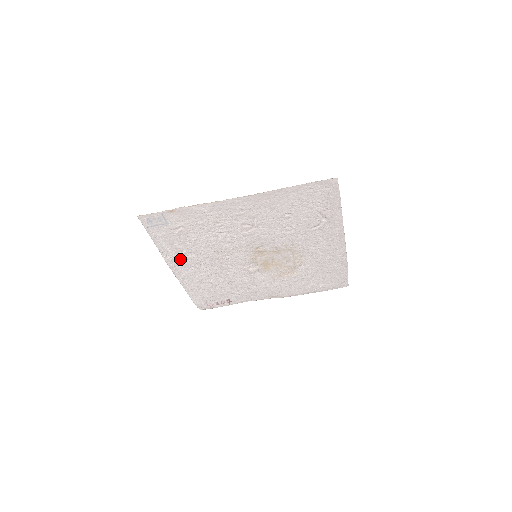
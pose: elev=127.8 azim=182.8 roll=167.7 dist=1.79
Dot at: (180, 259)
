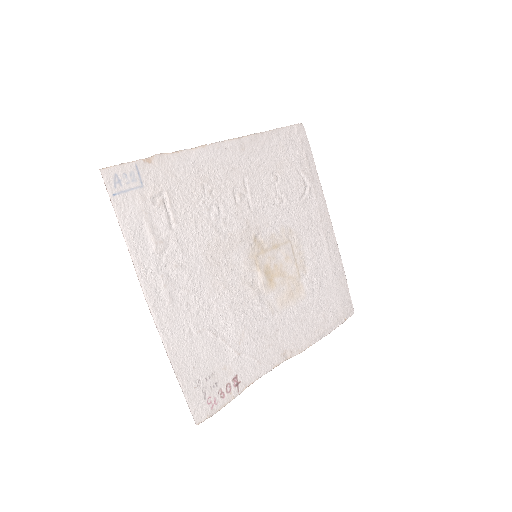
Dot at: (161, 272)
